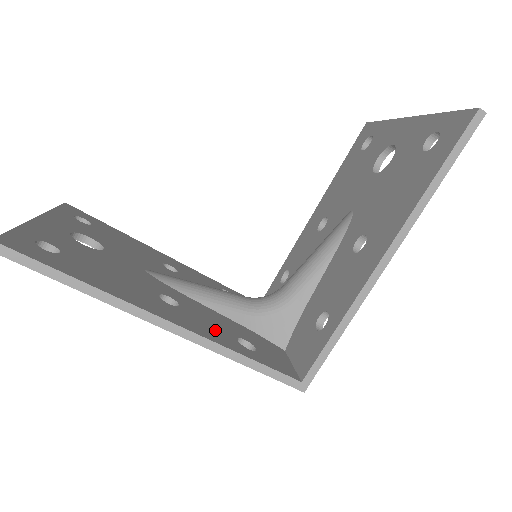
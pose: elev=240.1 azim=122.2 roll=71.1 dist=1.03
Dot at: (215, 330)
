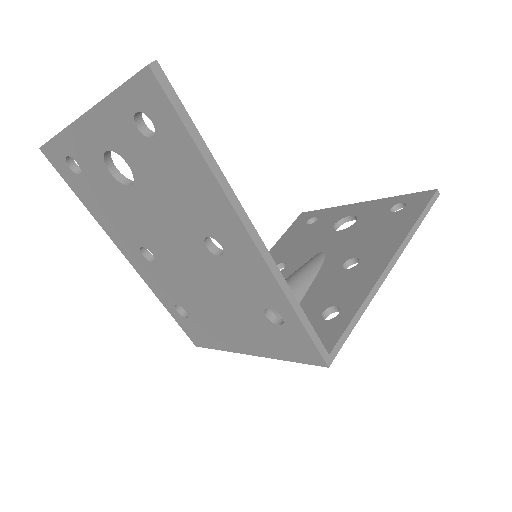
Dot at: occluded
